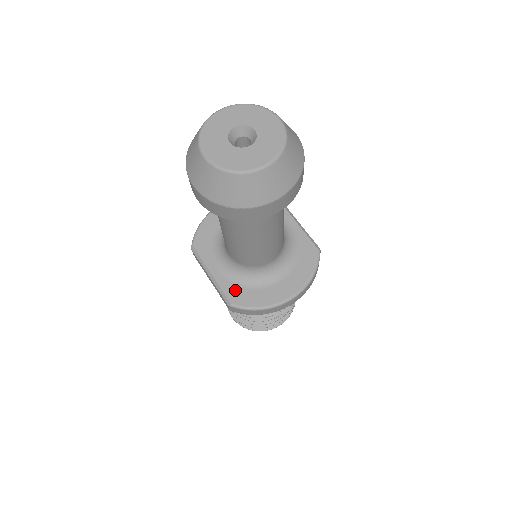
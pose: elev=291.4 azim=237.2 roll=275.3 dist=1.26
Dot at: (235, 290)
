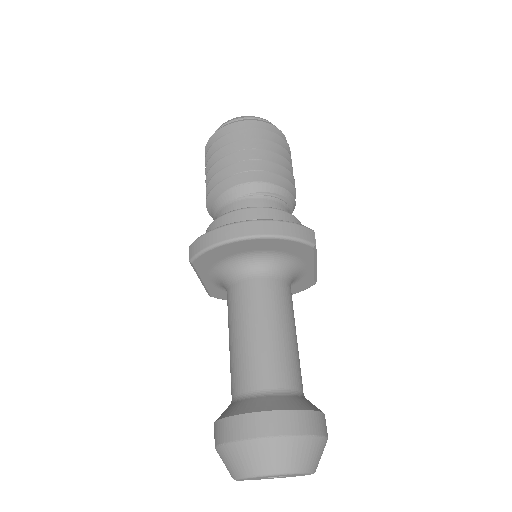
Dot at: (220, 292)
